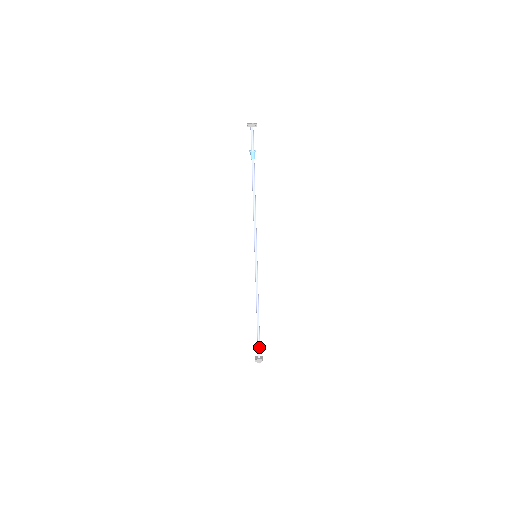
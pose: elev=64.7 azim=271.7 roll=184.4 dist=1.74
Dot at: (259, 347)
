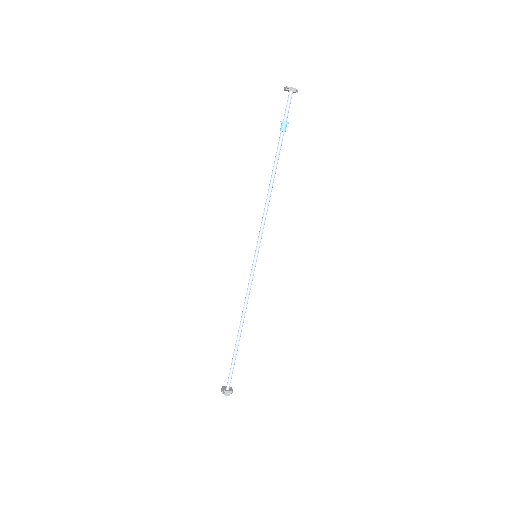
Dot at: (231, 375)
